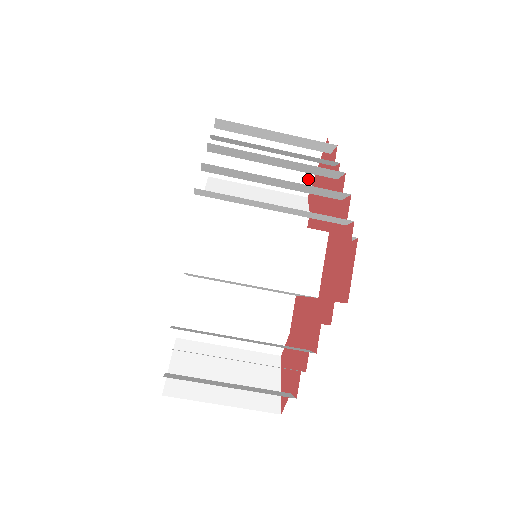
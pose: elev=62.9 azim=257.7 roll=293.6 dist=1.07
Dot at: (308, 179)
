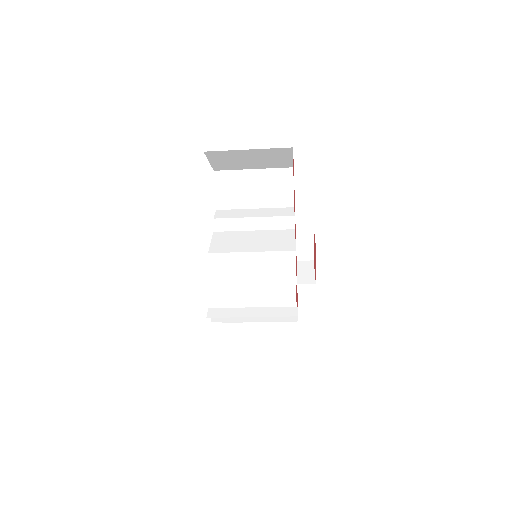
Dot at: (289, 162)
